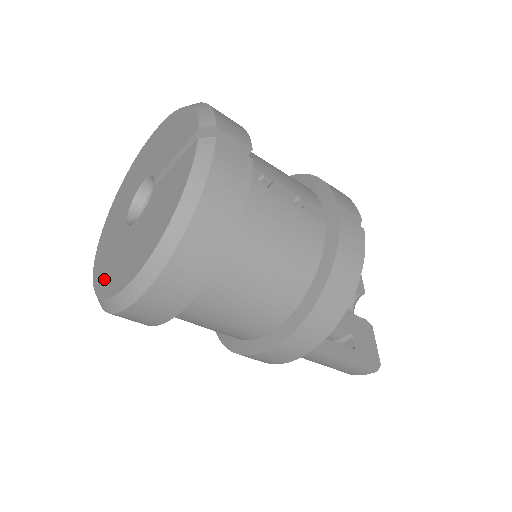
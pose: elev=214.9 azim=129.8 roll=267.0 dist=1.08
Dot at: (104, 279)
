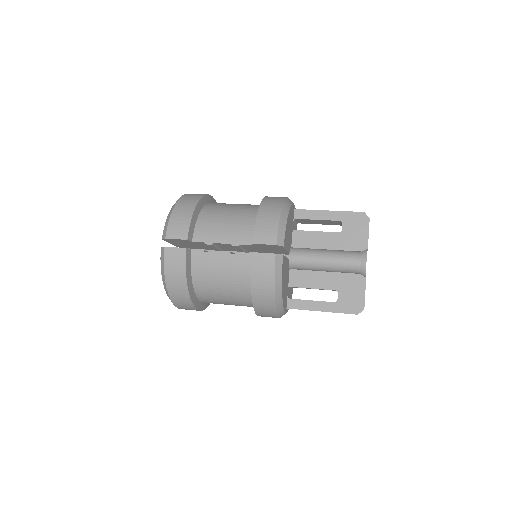
Dot at: occluded
